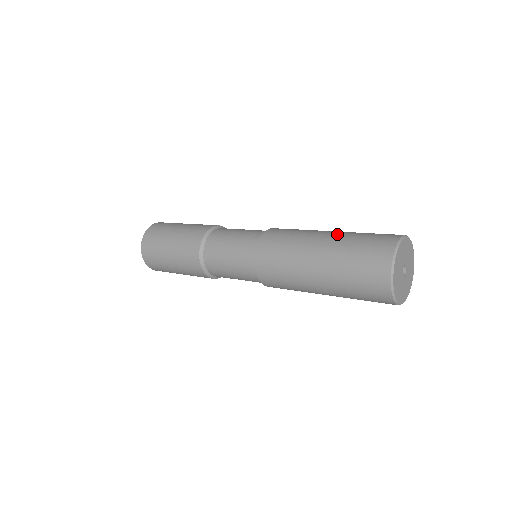
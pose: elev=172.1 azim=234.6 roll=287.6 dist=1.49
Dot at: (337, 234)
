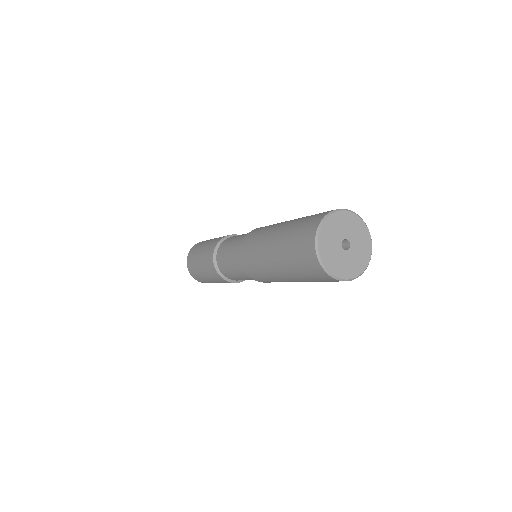
Dot at: (278, 239)
